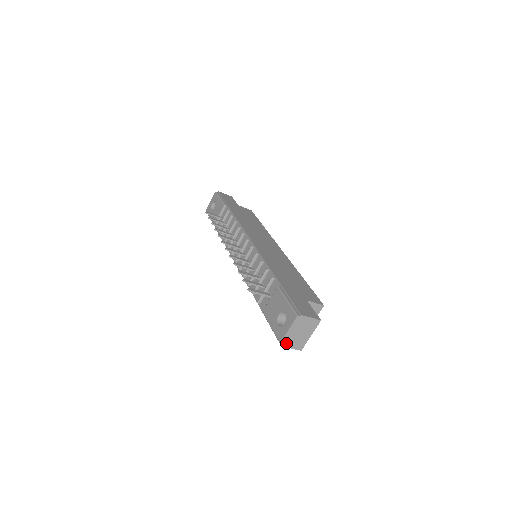
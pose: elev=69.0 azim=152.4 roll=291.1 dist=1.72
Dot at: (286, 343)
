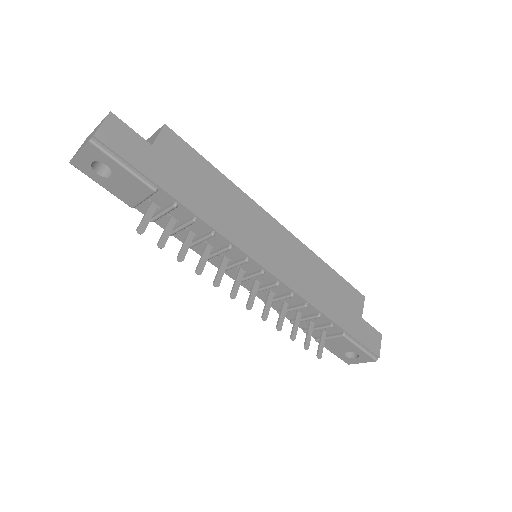
Dot at: occluded
